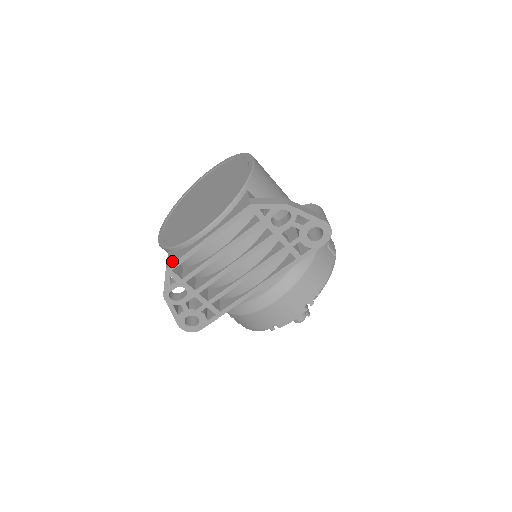
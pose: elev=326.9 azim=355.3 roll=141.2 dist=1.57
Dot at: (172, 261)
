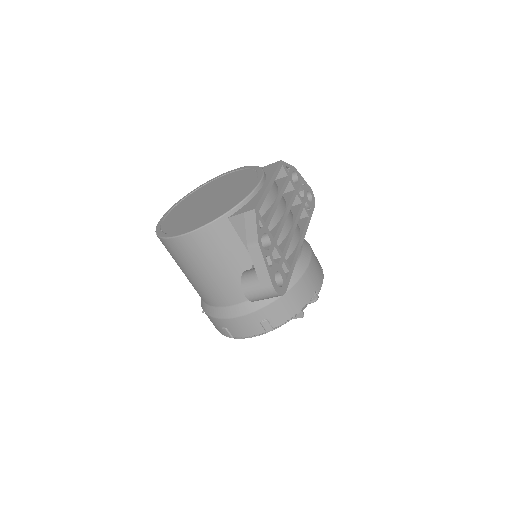
Dot at: (253, 205)
